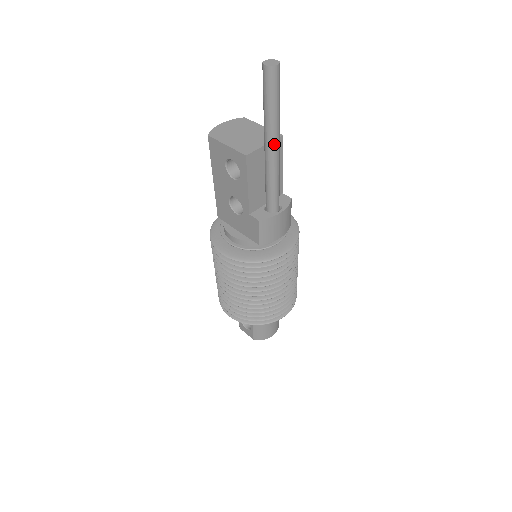
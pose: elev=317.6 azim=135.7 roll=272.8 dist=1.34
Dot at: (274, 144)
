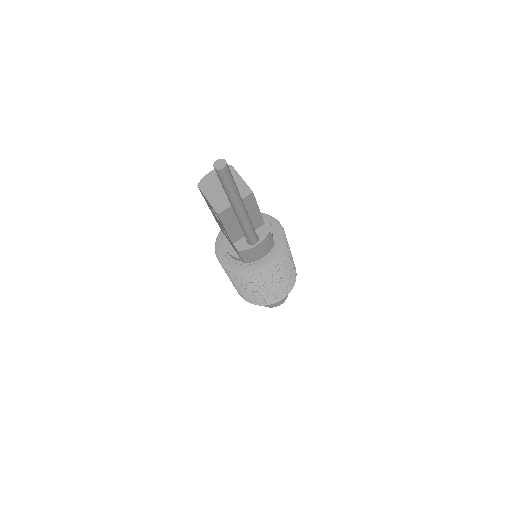
Dot at: (237, 209)
